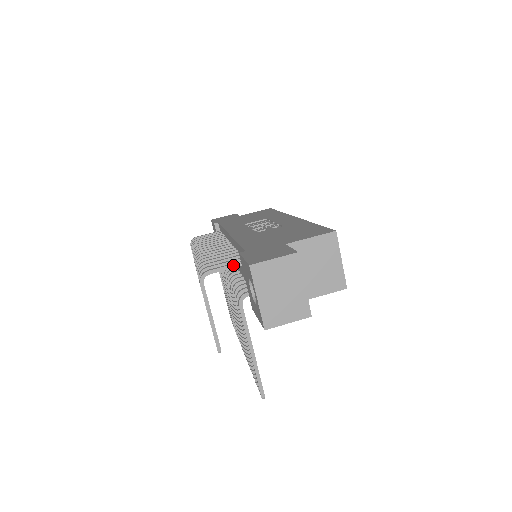
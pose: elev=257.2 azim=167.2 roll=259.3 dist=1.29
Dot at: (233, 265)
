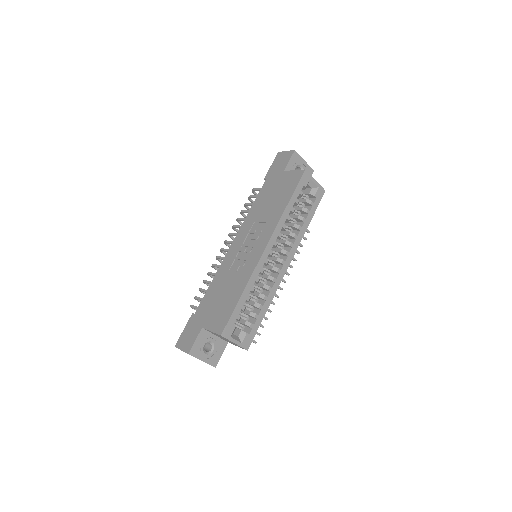
Dot at: occluded
